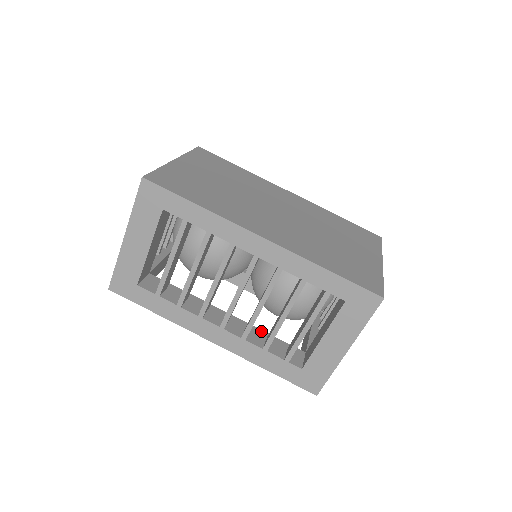
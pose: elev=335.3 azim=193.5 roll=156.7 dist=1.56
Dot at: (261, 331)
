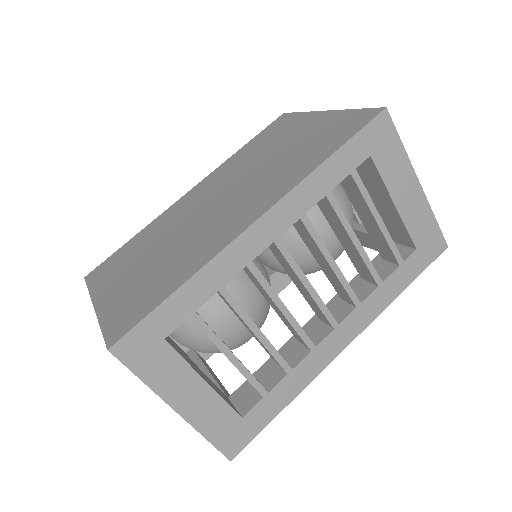
Dot at: (351, 283)
